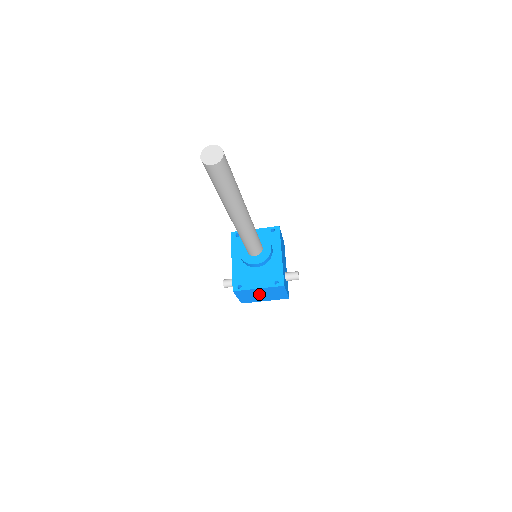
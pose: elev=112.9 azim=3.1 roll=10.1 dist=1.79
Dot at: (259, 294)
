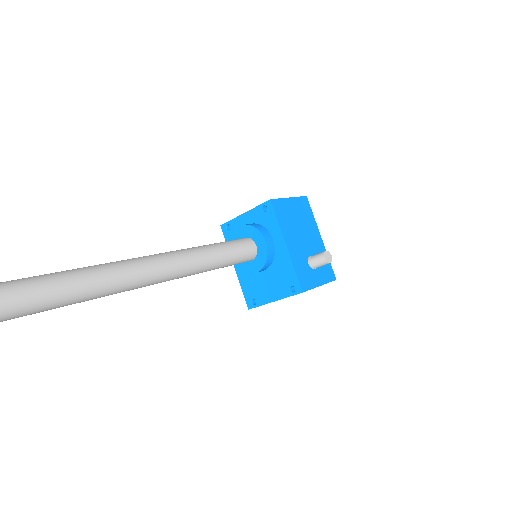
Dot at: occluded
